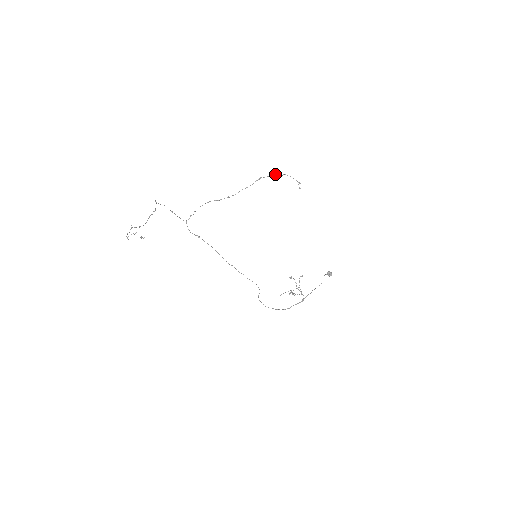
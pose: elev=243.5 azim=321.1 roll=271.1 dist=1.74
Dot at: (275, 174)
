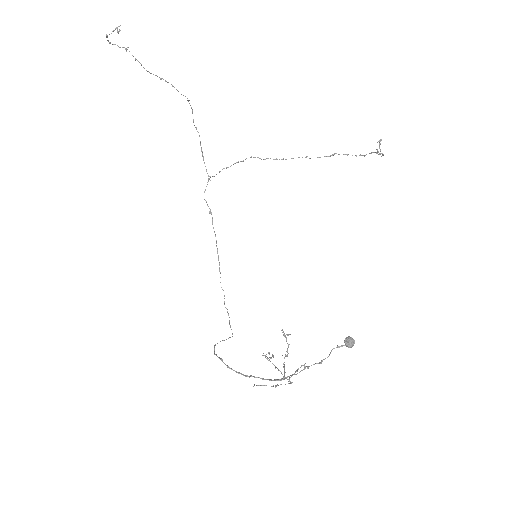
Dot at: occluded
